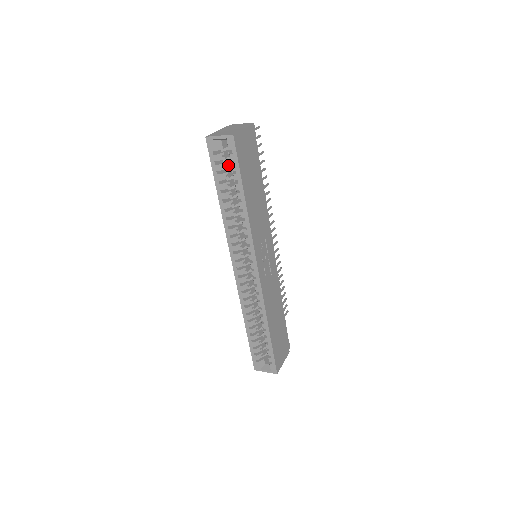
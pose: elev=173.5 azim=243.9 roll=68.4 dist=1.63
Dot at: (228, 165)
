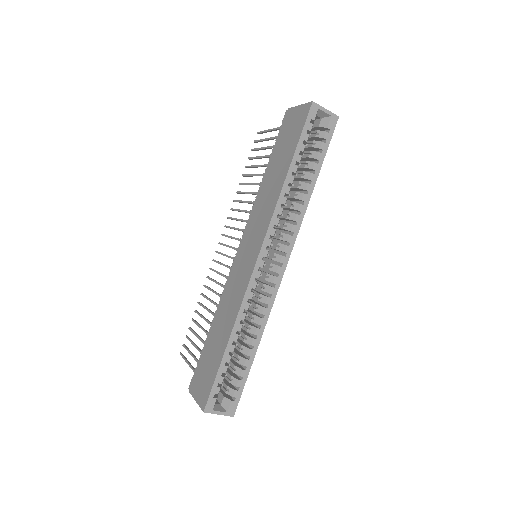
Dot at: occluded
